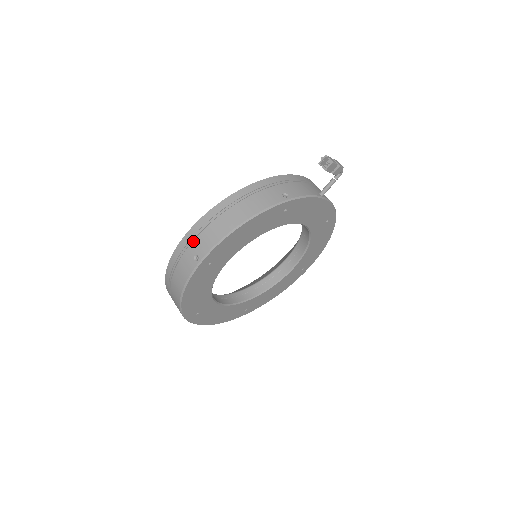
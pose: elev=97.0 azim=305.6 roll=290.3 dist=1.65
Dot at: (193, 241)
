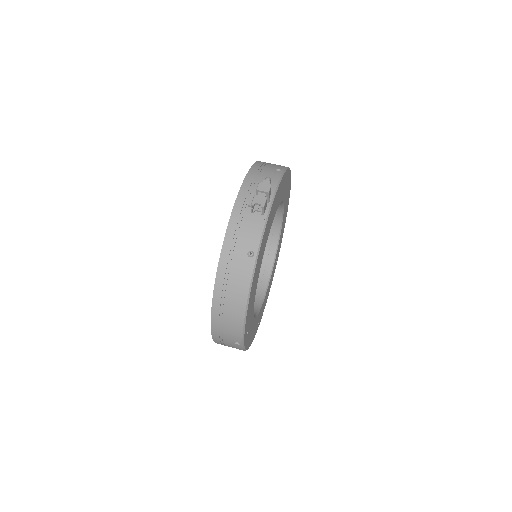
Dot at: (223, 337)
